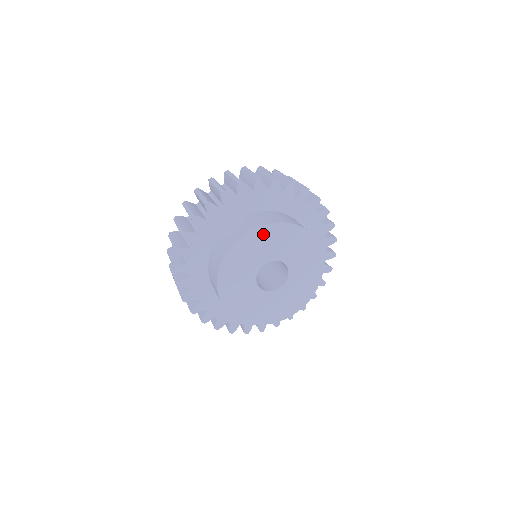
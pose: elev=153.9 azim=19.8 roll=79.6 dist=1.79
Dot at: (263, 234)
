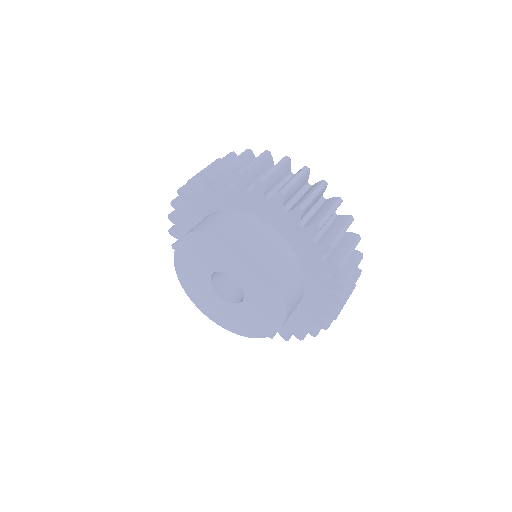
Dot at: (253, 262)
